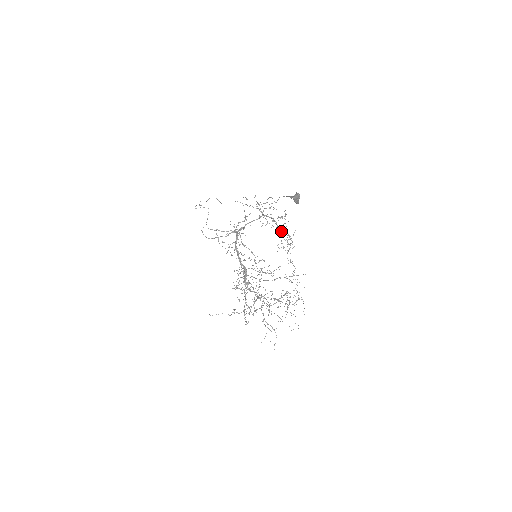
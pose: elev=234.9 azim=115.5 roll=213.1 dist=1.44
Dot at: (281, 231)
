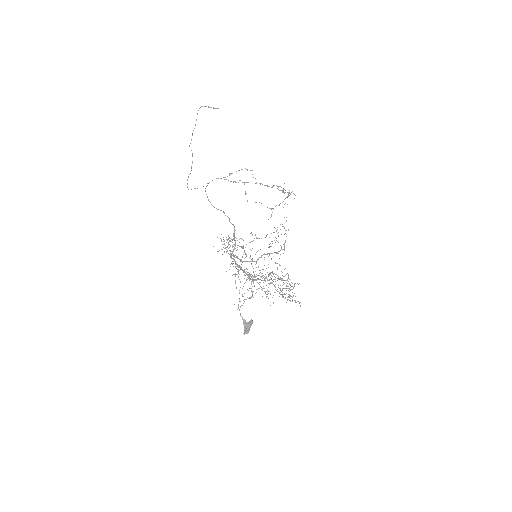
Dot at: occluded
